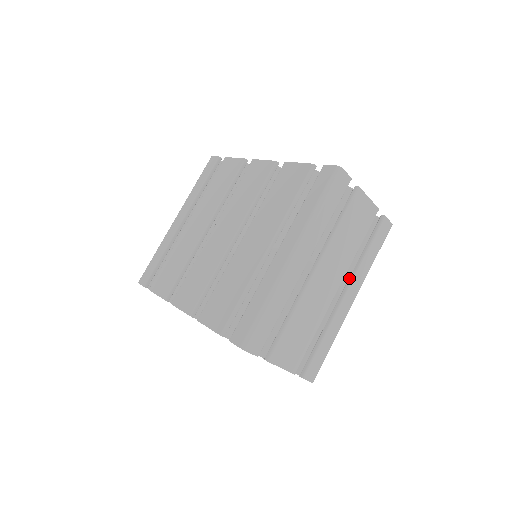
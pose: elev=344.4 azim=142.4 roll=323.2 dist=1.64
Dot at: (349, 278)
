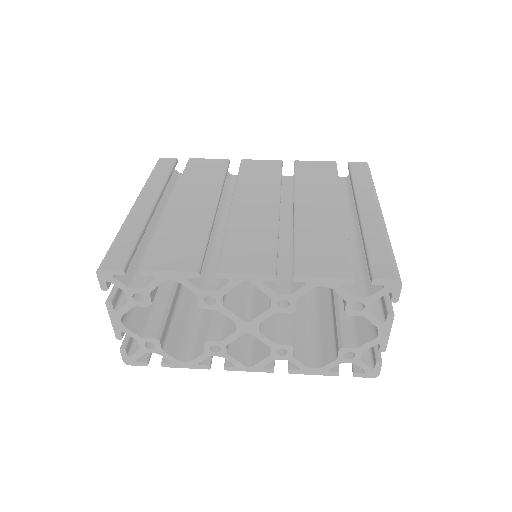
Dot at: occluded
